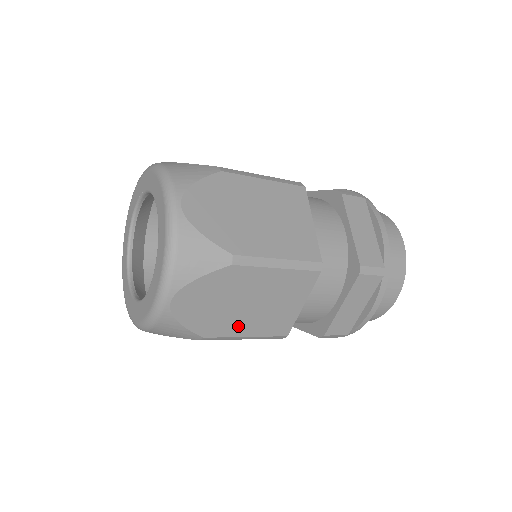
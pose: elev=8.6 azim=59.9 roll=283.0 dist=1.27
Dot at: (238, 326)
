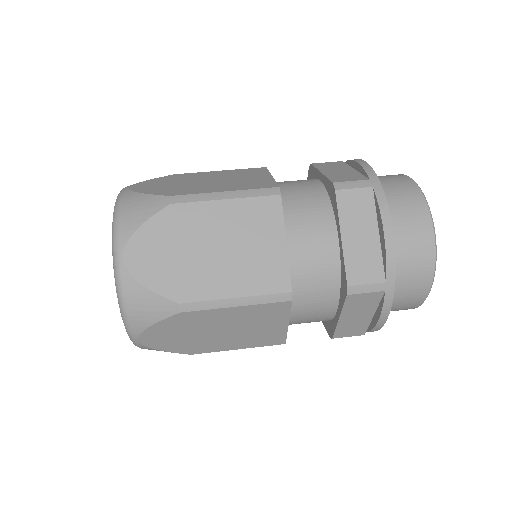
Dot at: (222, 345)
